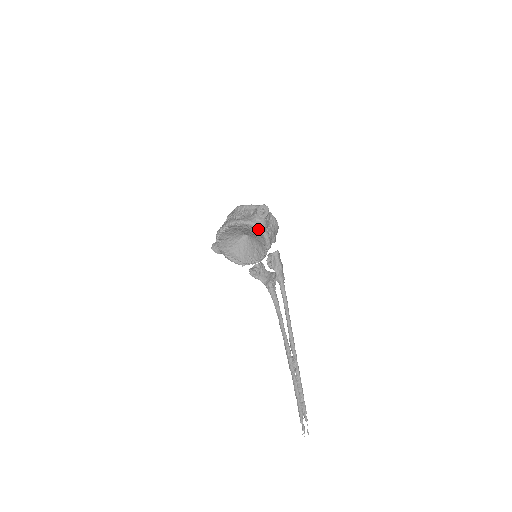
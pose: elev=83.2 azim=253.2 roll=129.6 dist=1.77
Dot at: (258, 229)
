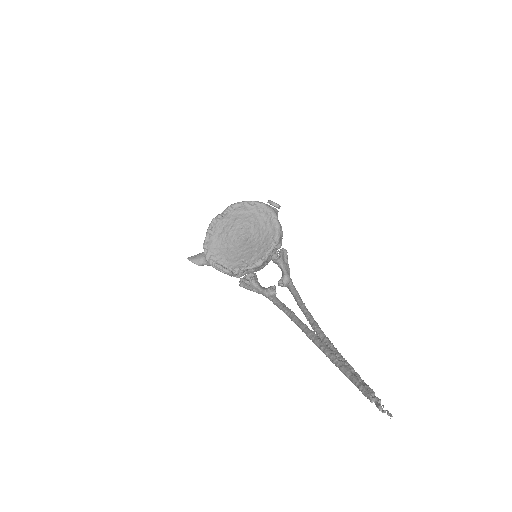
Dot at: (271, 211)
